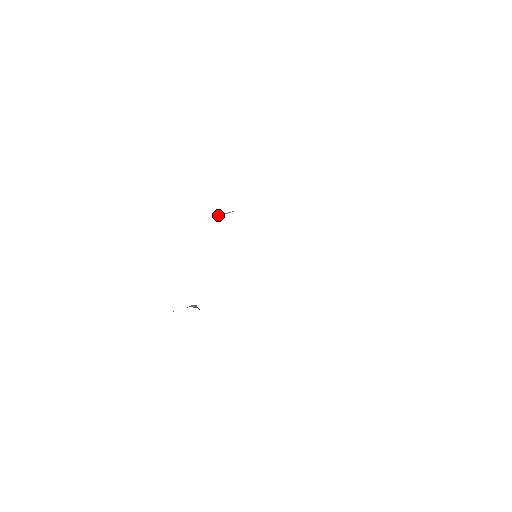
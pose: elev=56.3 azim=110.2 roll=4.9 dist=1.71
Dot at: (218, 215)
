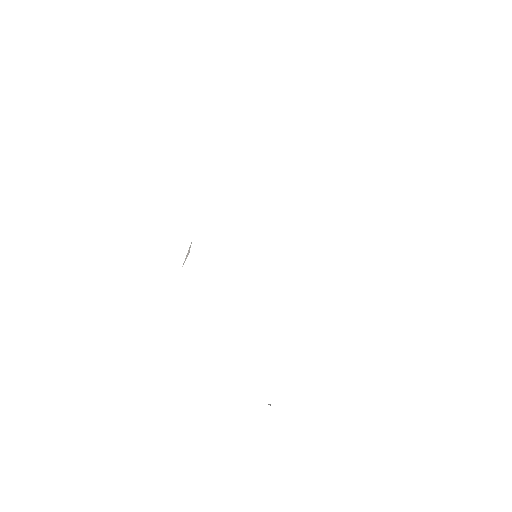
Dot at: (185, 260)
